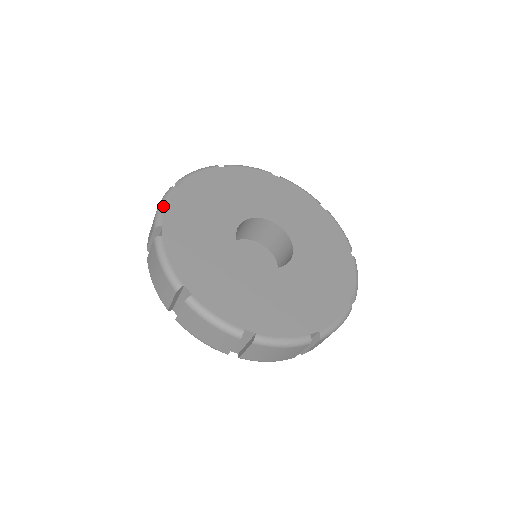
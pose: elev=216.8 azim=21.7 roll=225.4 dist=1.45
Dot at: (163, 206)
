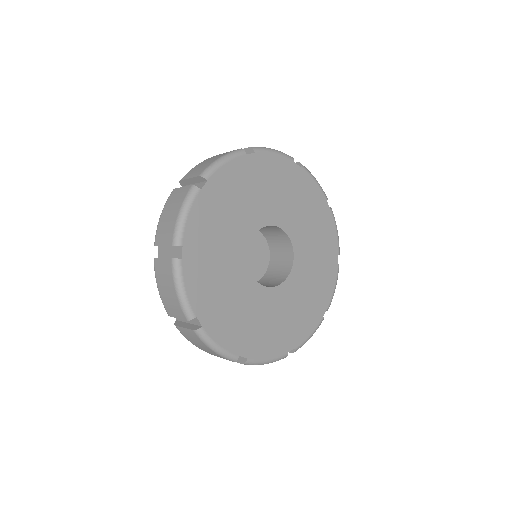
Dot at: (185, 217)
